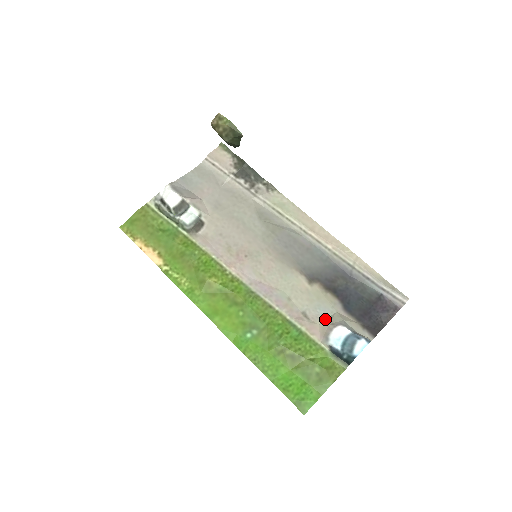
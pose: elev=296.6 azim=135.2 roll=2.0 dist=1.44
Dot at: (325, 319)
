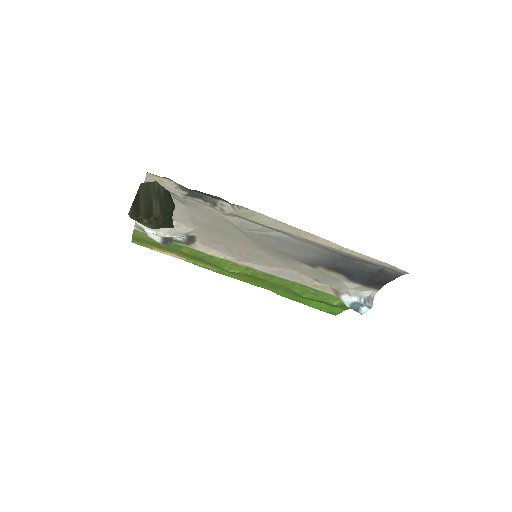
Dot at: (334, 284)
